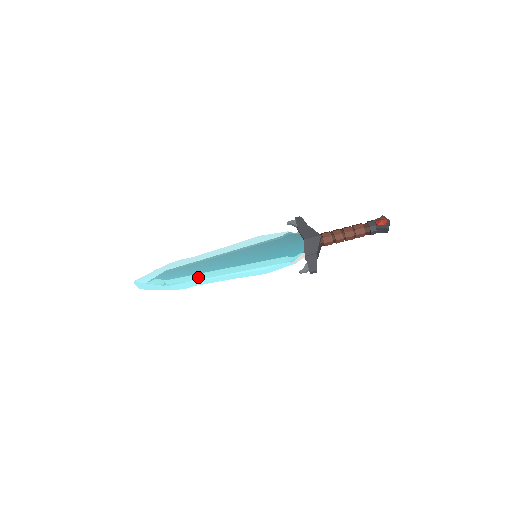
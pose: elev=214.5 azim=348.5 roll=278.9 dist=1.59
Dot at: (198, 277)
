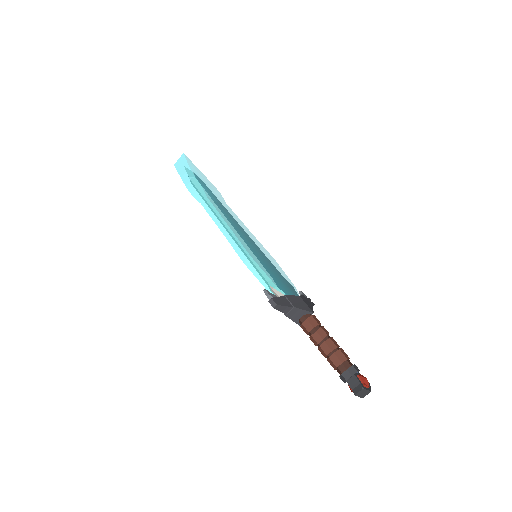
Dot at: (212, 201)
